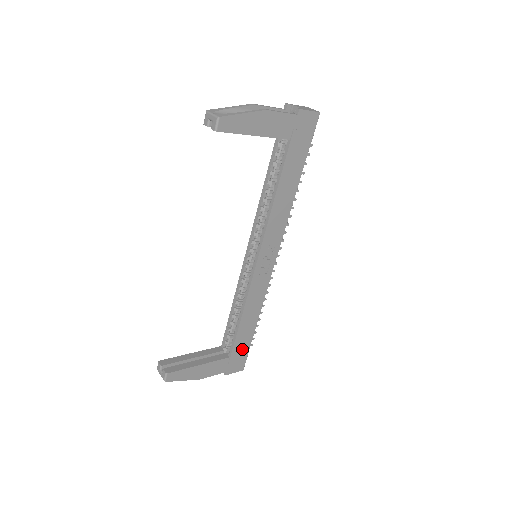
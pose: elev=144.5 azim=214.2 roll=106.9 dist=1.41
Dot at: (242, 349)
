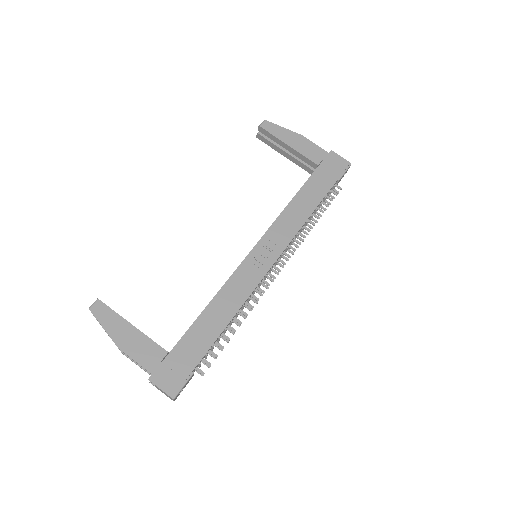
Dot at: (188, 356)
